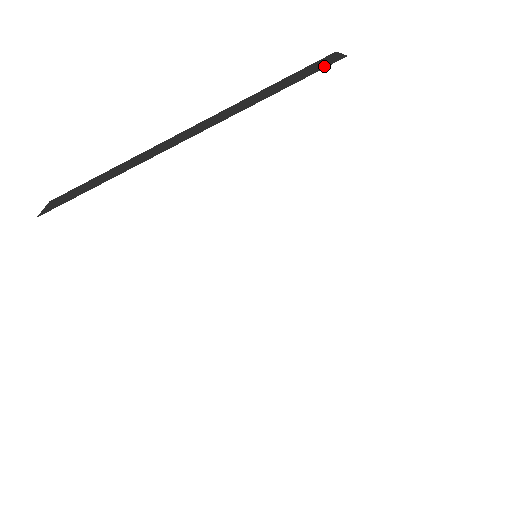
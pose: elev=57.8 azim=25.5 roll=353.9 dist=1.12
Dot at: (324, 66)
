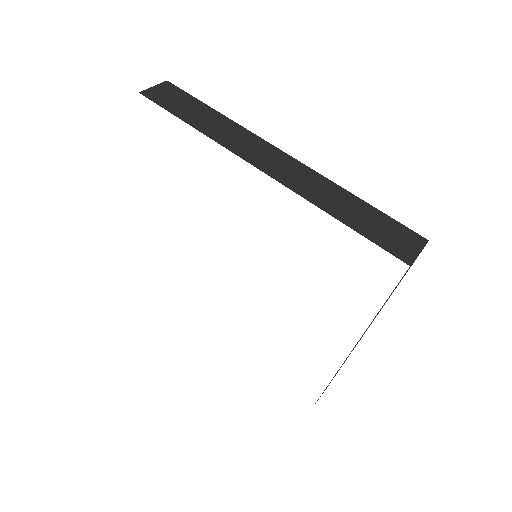
Dot at: (392, 248)
